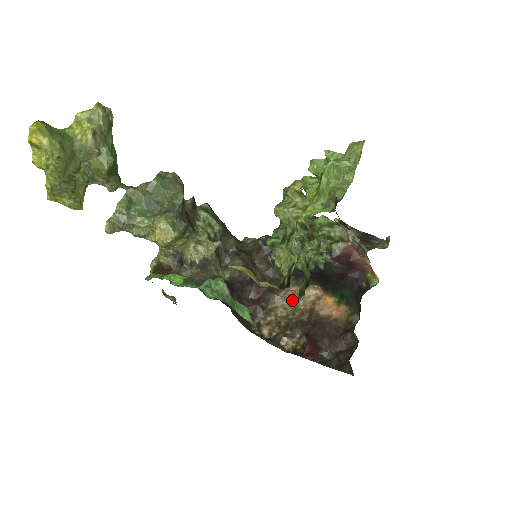
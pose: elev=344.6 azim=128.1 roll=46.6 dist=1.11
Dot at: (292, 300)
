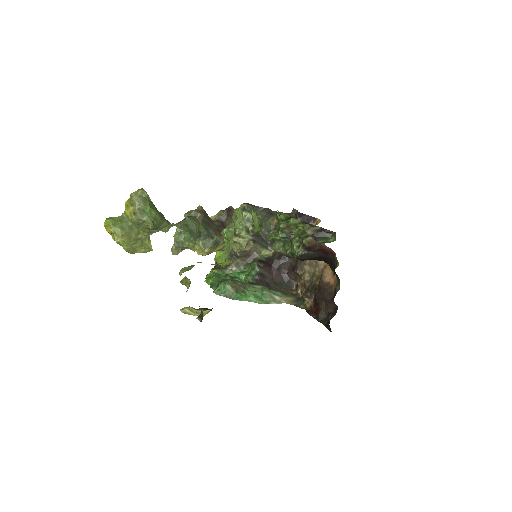
Dot at: (313, 267)
